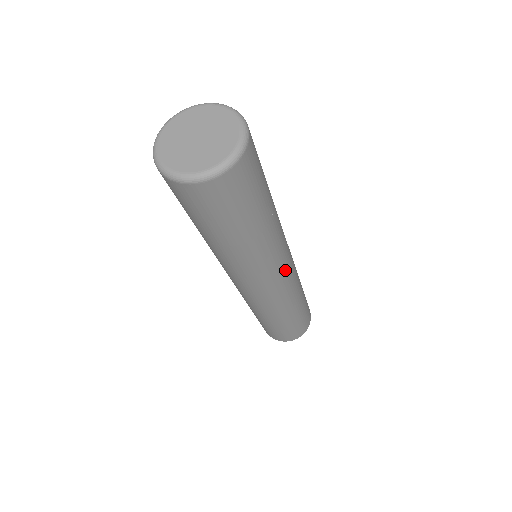
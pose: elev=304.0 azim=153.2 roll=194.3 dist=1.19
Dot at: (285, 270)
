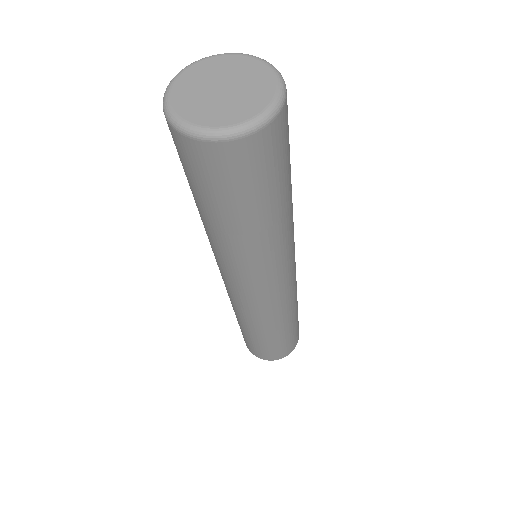
Dot at: occluded
